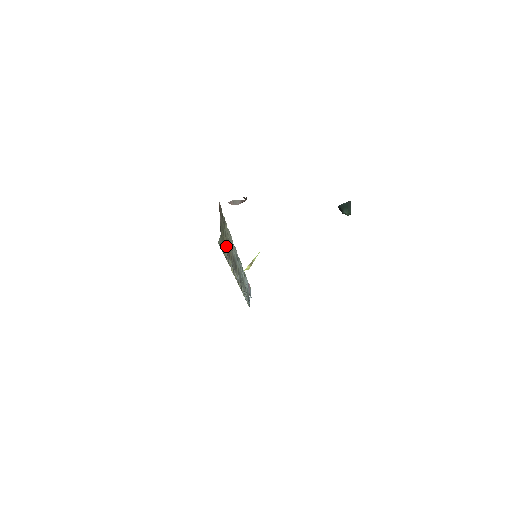
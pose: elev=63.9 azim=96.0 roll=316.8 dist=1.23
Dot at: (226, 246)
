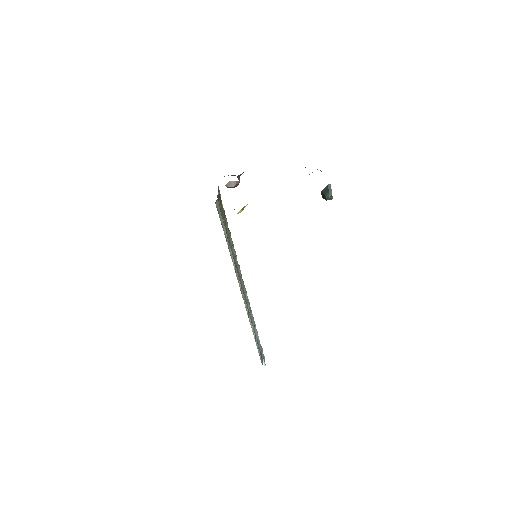
Dot at: (226, 230)
